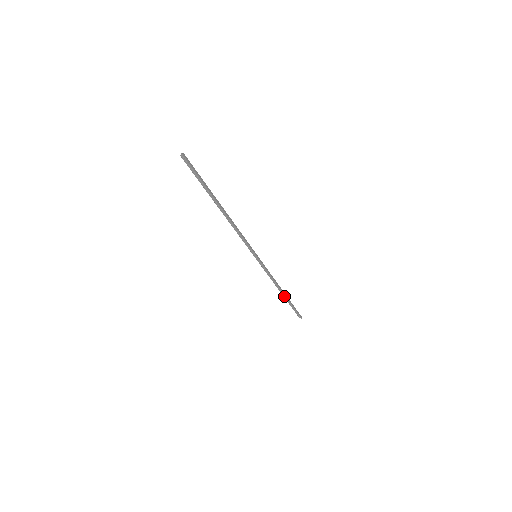
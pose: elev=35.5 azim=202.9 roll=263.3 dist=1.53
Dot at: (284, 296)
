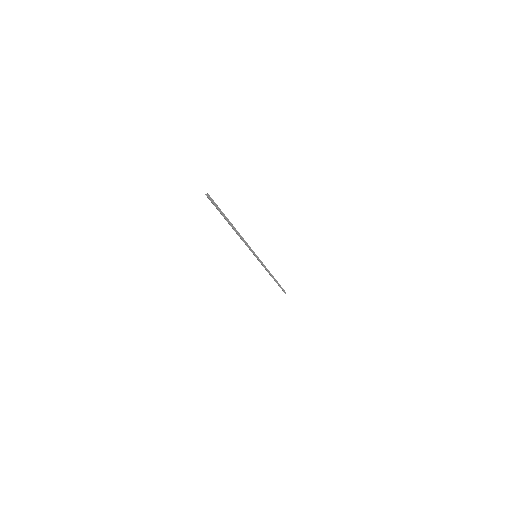
Dot at: (274, 279)
